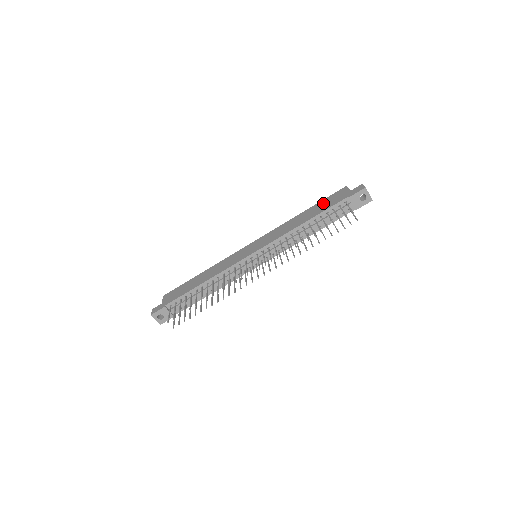
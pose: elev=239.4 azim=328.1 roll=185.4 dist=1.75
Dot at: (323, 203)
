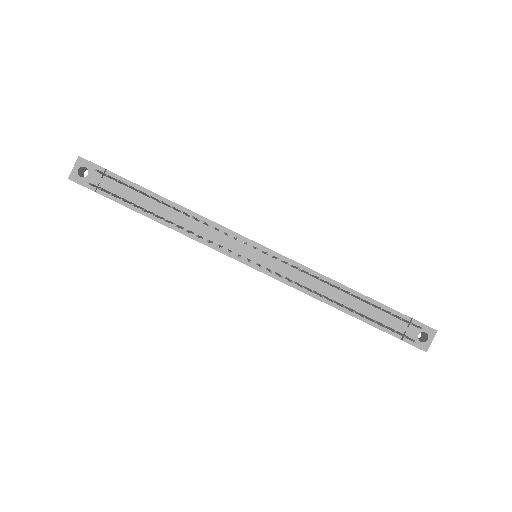
Dot at: occluded
